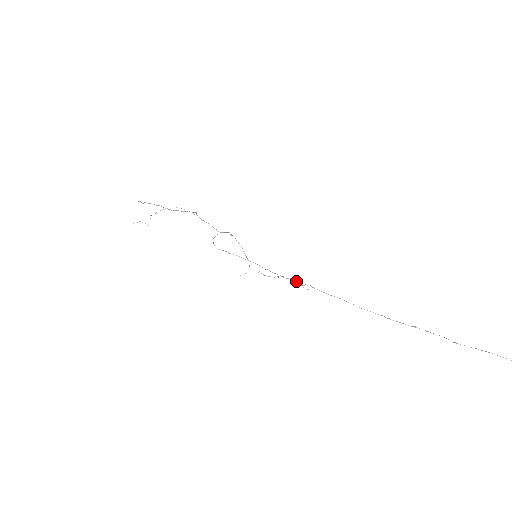
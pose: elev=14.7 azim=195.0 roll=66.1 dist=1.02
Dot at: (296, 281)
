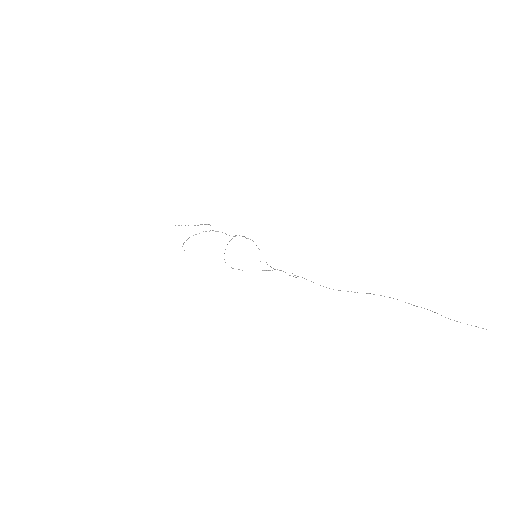
Dot at: occluded
